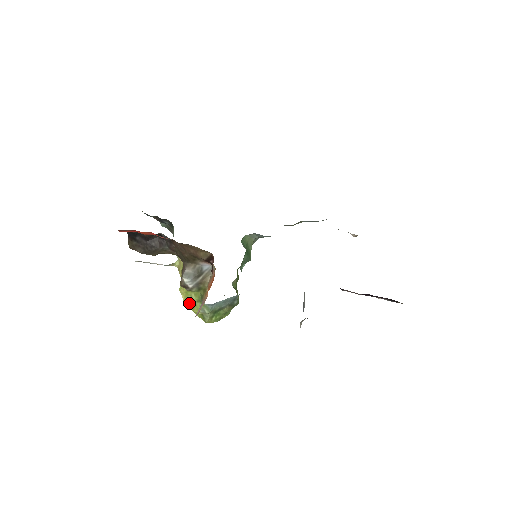
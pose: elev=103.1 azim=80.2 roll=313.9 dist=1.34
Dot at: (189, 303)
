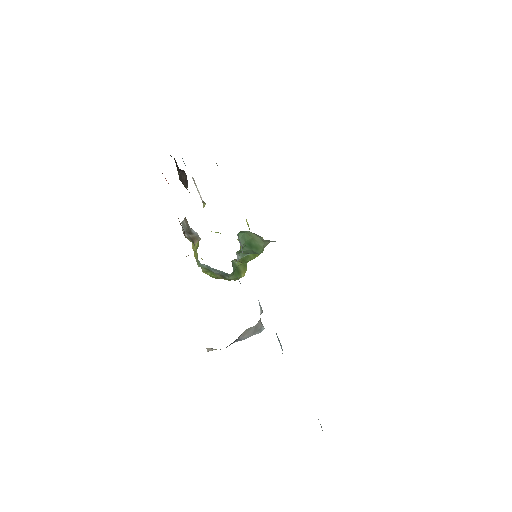
Dot at: (193, 246)
